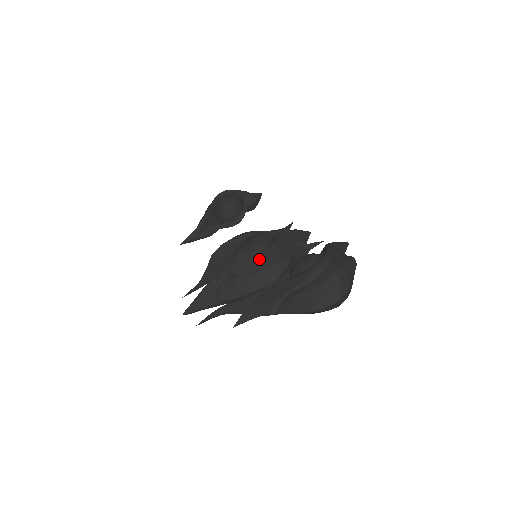
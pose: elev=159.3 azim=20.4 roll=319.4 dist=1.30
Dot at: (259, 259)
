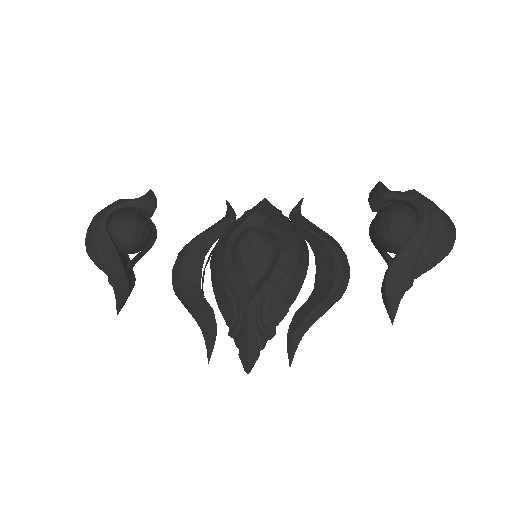
Dot at: (287, 254)
